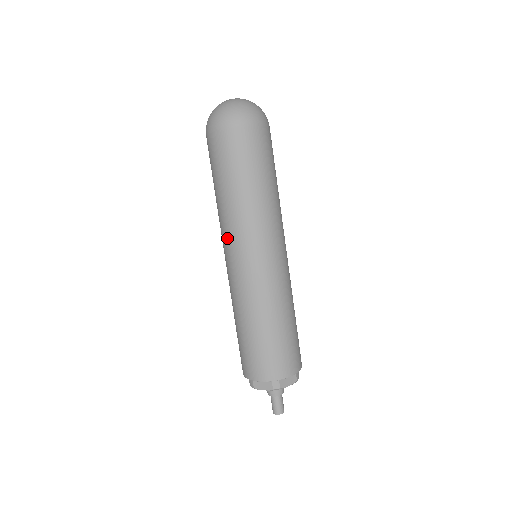
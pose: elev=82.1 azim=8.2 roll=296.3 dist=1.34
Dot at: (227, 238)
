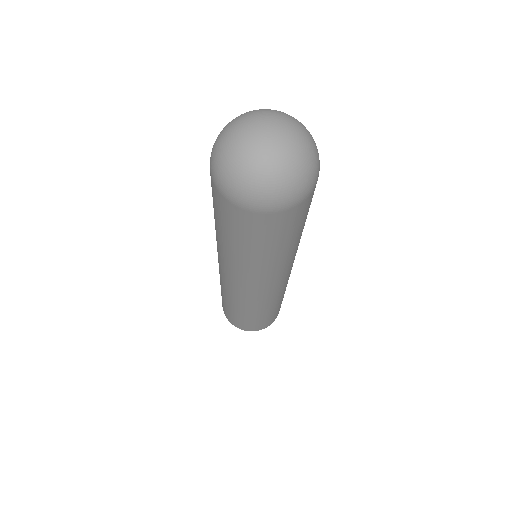
Dot at: (227, 268)
